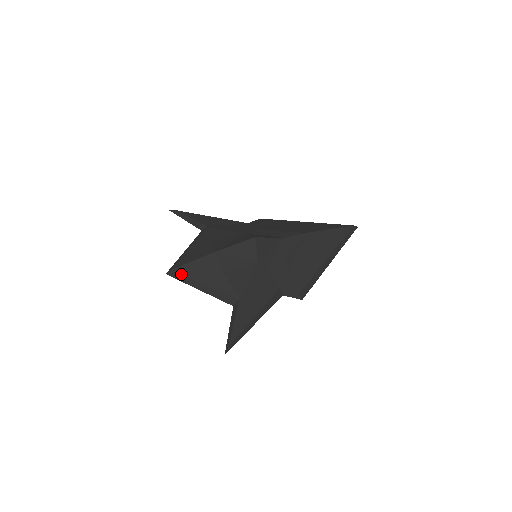
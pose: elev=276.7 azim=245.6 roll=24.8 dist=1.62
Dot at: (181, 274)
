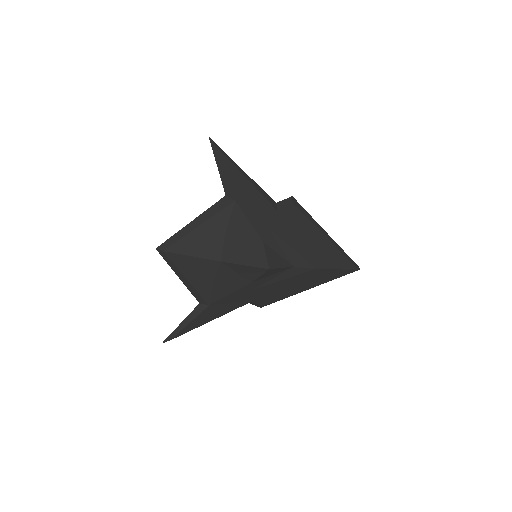
Dot at: (171, 260)
